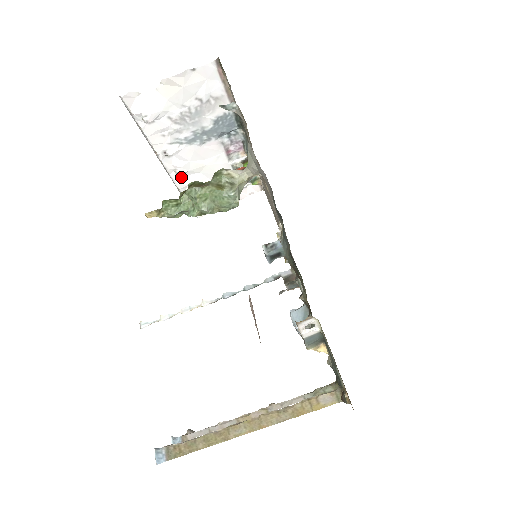
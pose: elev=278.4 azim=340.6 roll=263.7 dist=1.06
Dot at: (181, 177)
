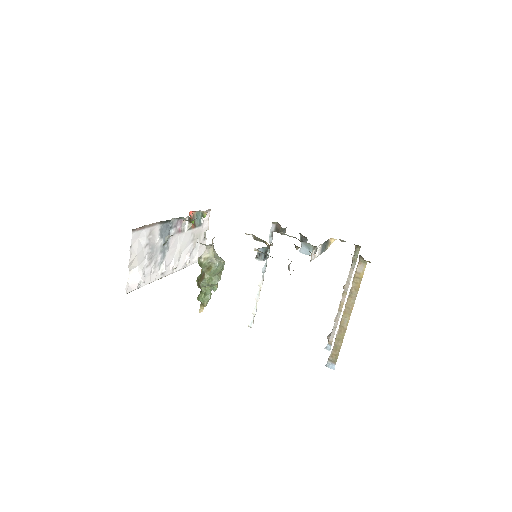
Dot at: (178, 266)
